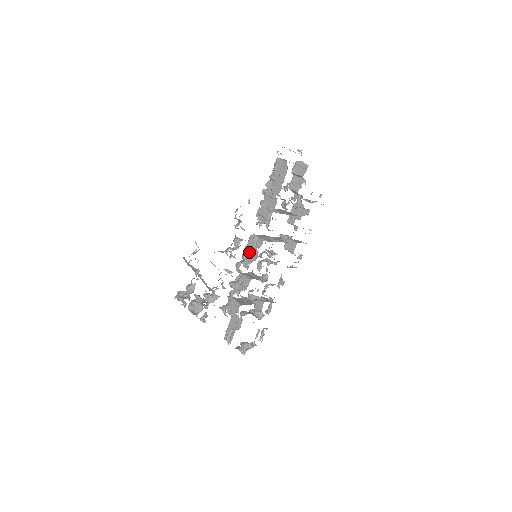
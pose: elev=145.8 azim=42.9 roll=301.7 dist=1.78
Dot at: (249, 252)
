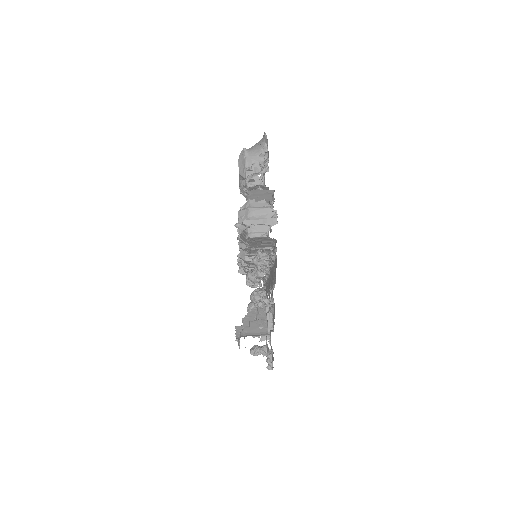
Dot at: occluded
